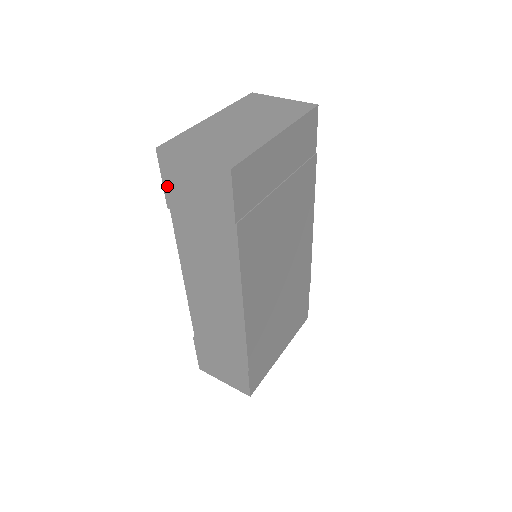
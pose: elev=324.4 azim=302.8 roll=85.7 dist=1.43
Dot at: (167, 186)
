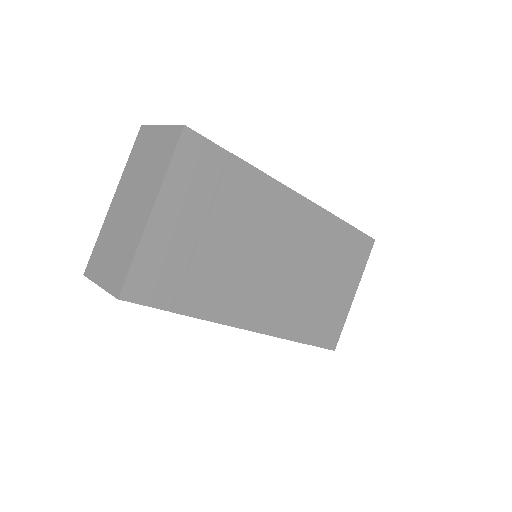
Dot at: occluded
